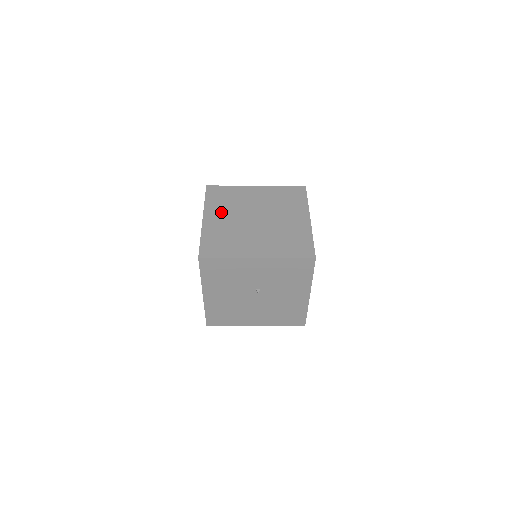
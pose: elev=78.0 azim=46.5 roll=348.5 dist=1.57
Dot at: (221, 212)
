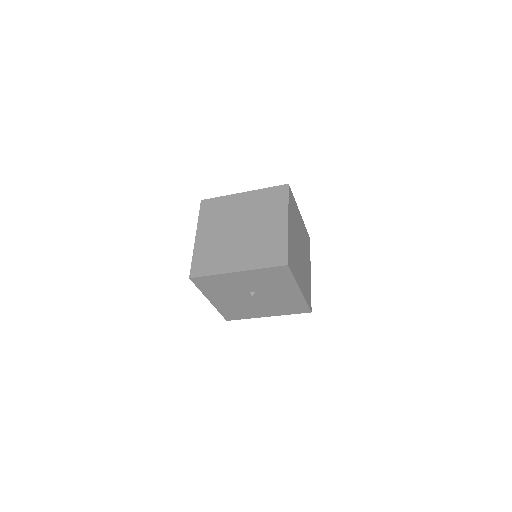
Dot at: (211, 227)
